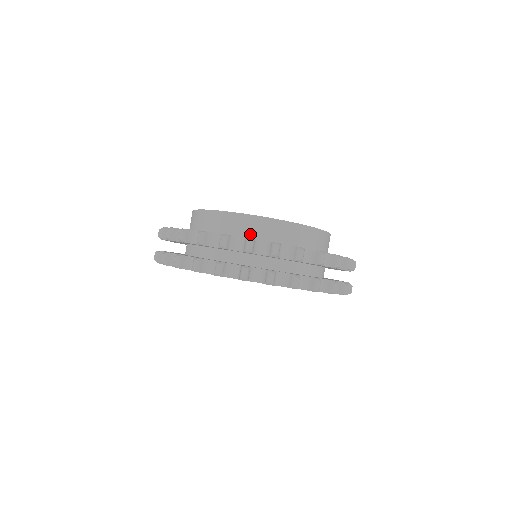
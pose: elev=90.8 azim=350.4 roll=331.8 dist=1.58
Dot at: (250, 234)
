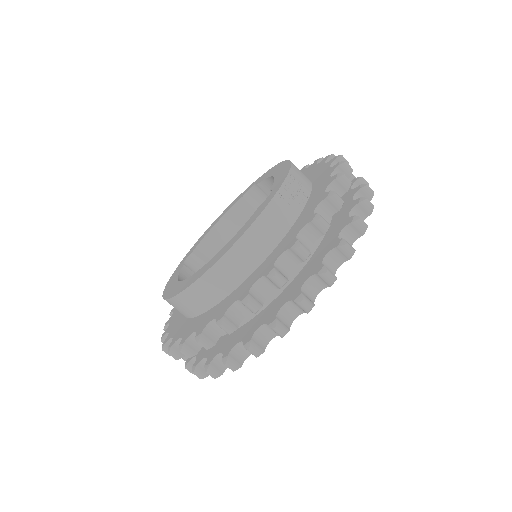
Dot at: occluded
